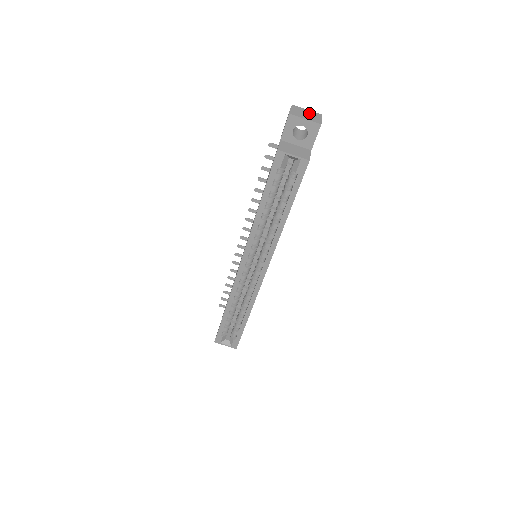
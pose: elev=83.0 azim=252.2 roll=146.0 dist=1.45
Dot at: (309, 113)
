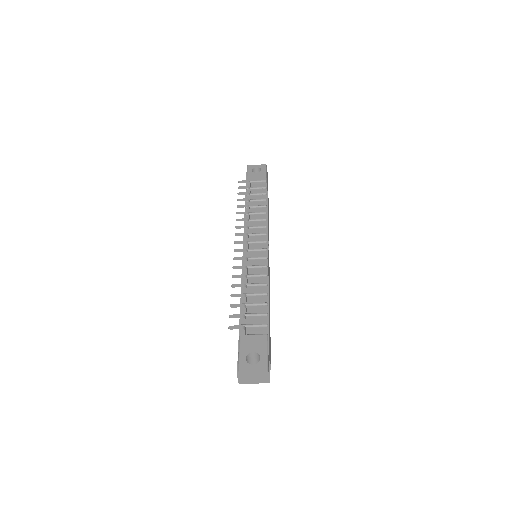
Dot at: (256, 375)
